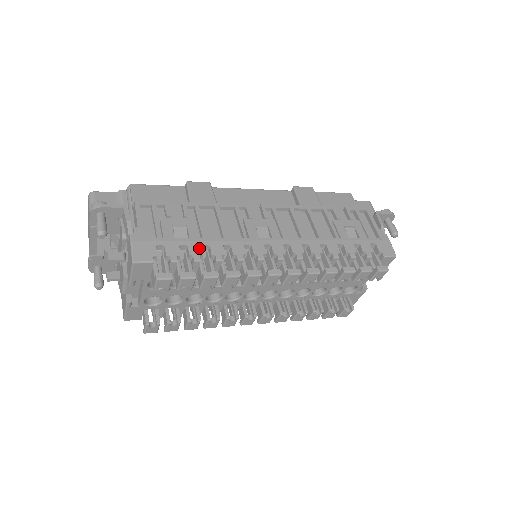
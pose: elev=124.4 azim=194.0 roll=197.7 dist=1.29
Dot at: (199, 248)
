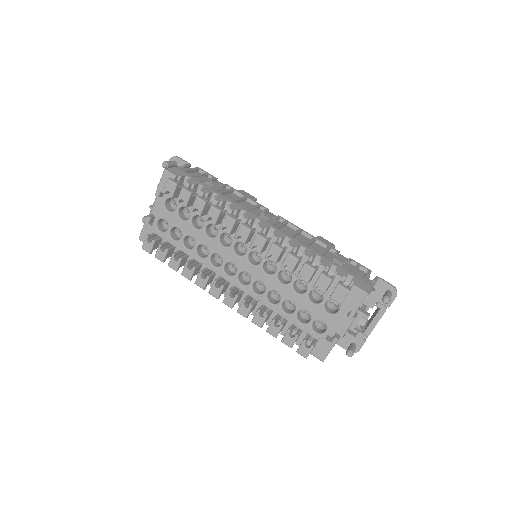
Dot at: (210, 191)
